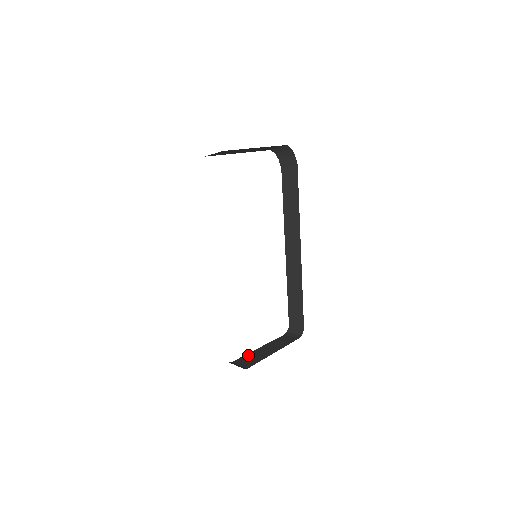
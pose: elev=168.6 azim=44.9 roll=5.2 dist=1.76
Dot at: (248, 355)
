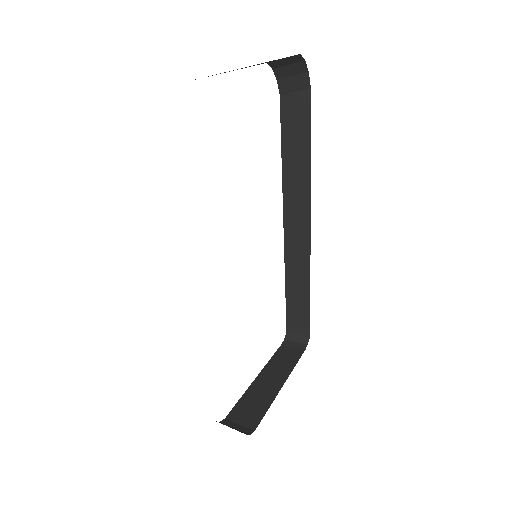
Dot at: (245, 398)
